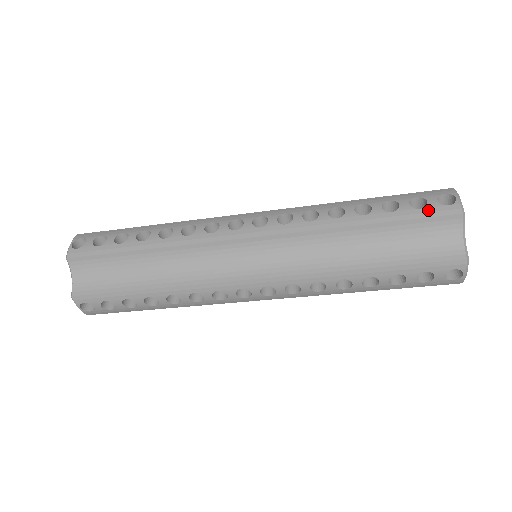
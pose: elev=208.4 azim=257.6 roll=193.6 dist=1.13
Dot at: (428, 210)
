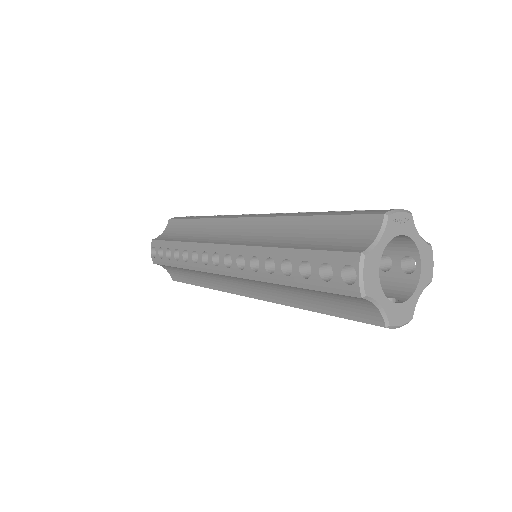
Dot at: (333, 286)
